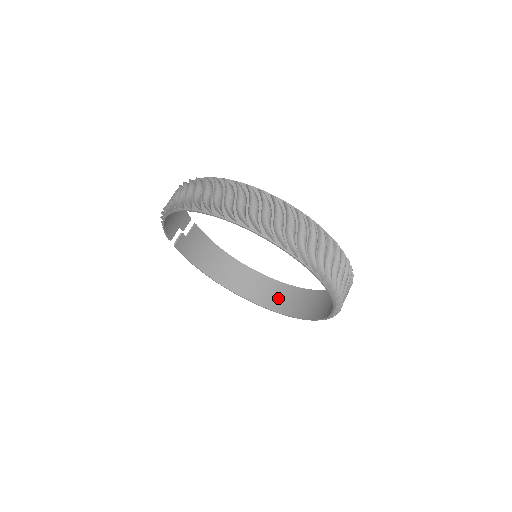
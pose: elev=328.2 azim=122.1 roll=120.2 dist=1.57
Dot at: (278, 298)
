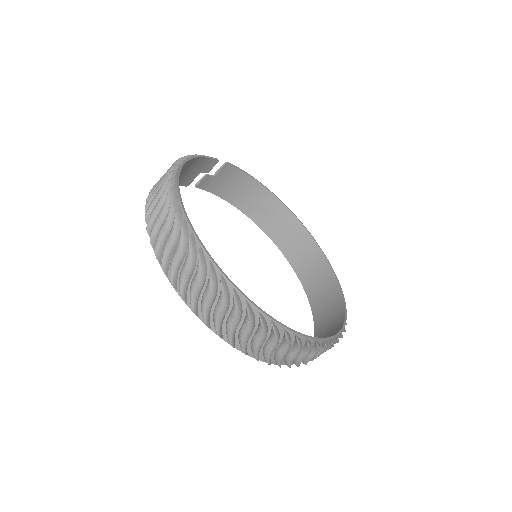
Dot at: (306, 262)
